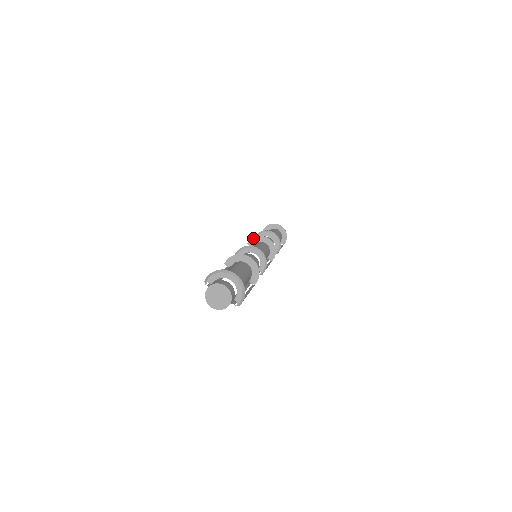
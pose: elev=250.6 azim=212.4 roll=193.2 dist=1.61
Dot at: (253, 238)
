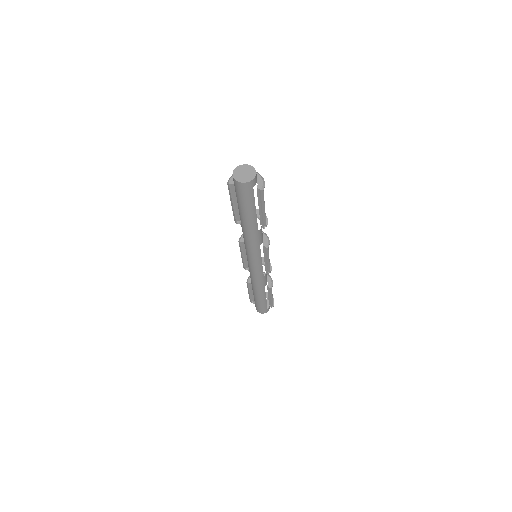
Dot at: occluded
